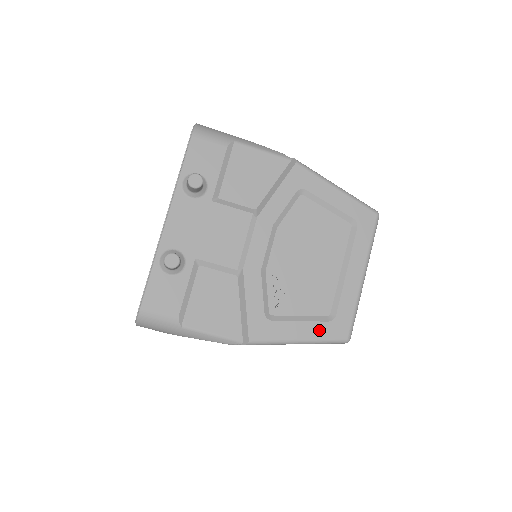
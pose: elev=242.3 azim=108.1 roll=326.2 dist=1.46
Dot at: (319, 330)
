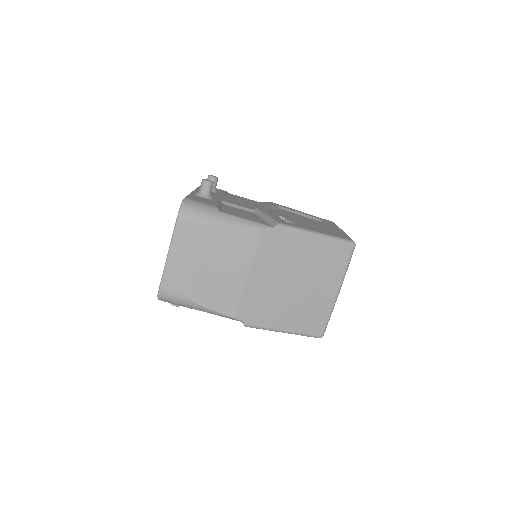
Dot at: (328, 233)
